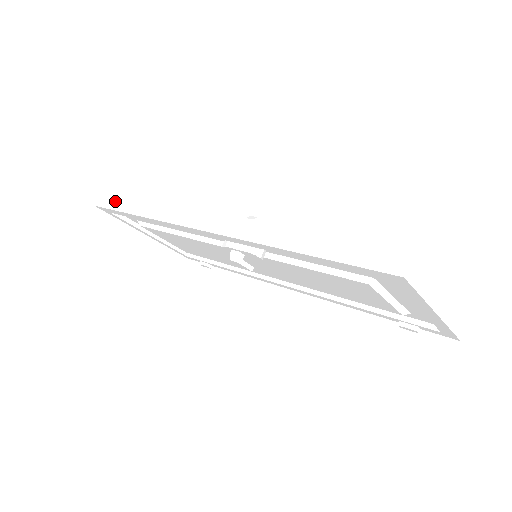
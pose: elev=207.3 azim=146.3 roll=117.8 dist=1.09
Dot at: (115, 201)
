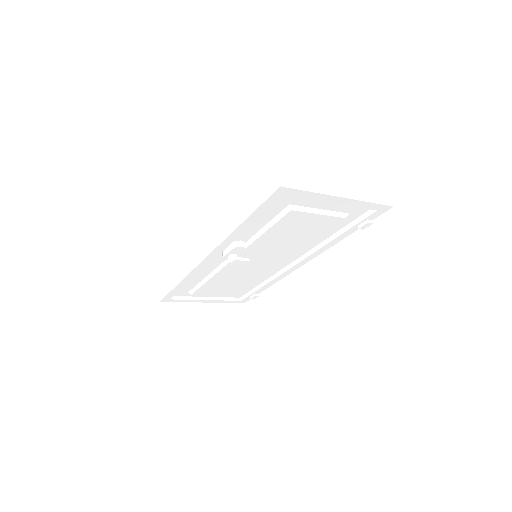
Dot at: (166, 288)
